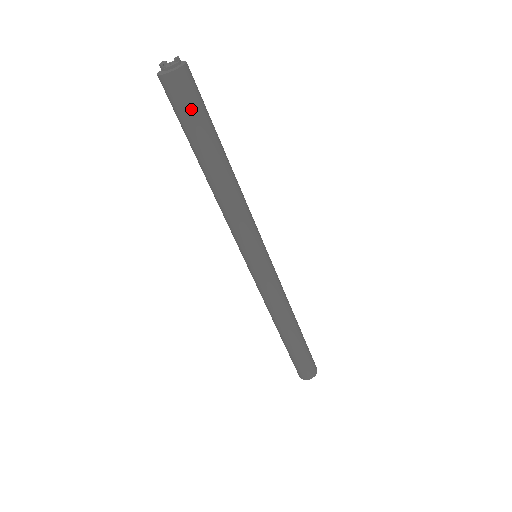
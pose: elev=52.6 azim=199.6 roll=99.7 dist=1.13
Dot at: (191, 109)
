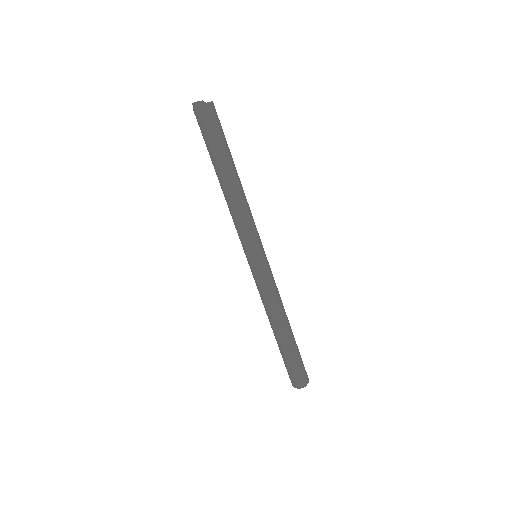
Dot at: (221, 128)
